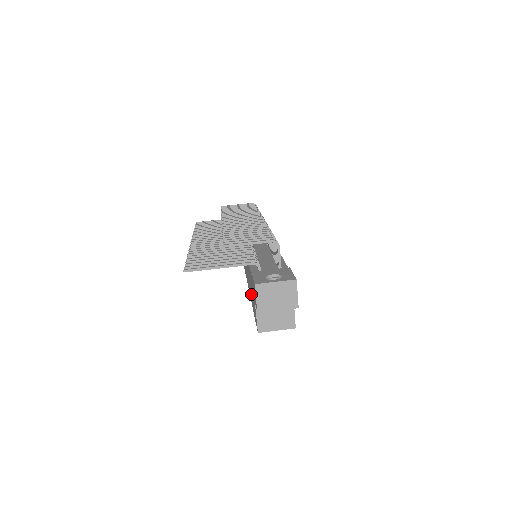
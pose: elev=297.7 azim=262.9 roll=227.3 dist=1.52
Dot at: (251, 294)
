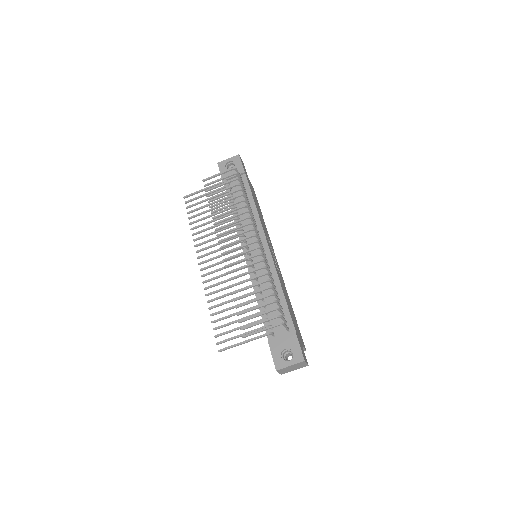
Dot at: occluded
